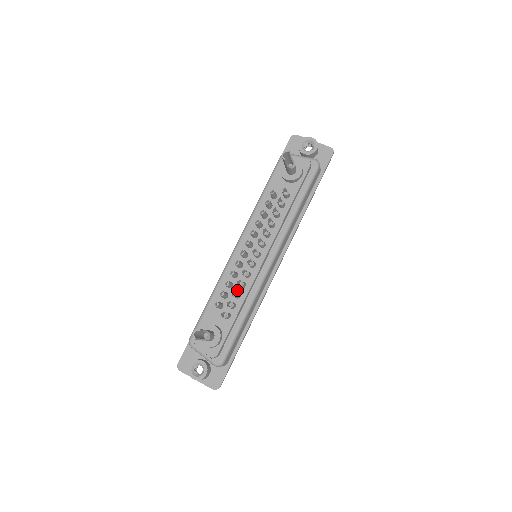
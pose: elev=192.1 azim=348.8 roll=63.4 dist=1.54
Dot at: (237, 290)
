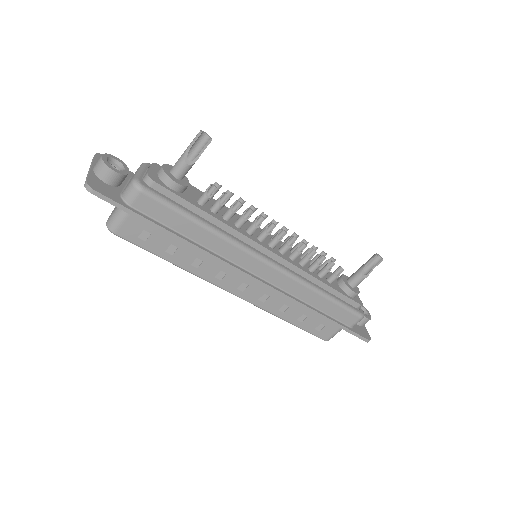
Dot at: (230, 219)
